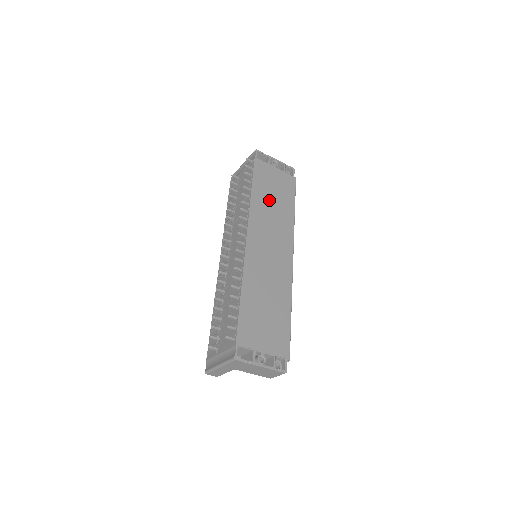
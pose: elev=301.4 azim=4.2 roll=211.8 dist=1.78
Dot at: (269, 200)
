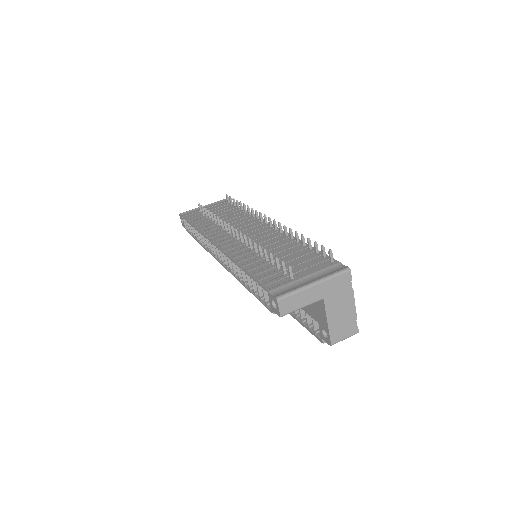
Dot at: occluded
